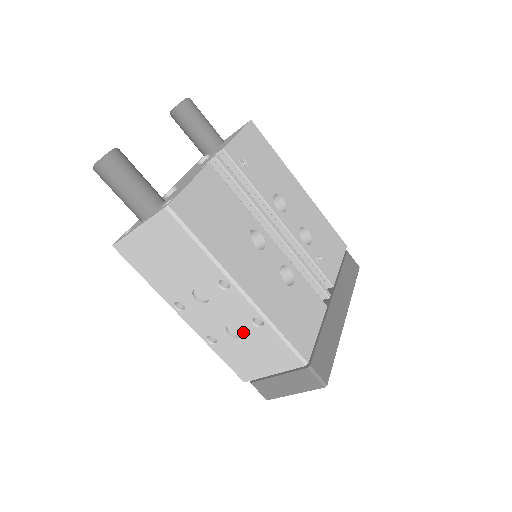
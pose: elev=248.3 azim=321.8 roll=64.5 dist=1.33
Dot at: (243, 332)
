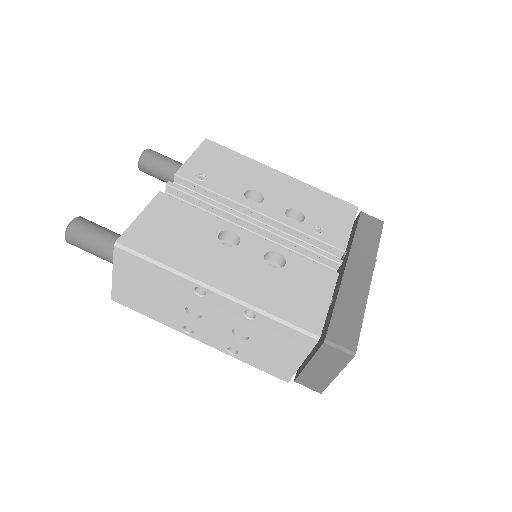
Dot at: (247, 331)
